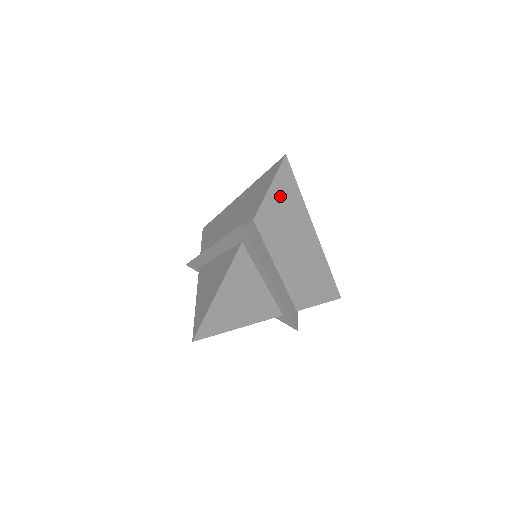
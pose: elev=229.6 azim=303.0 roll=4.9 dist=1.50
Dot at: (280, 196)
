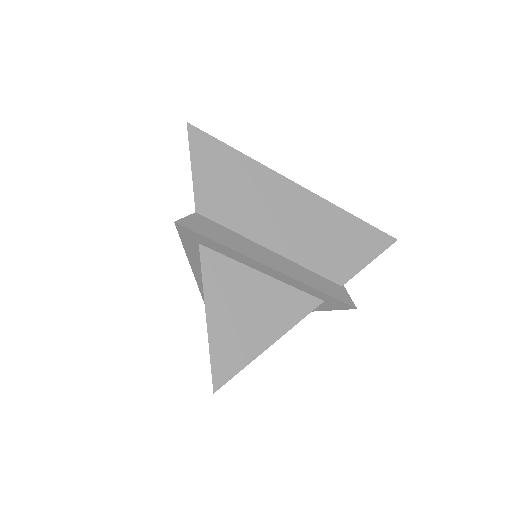
Dot at: (213, 169)
